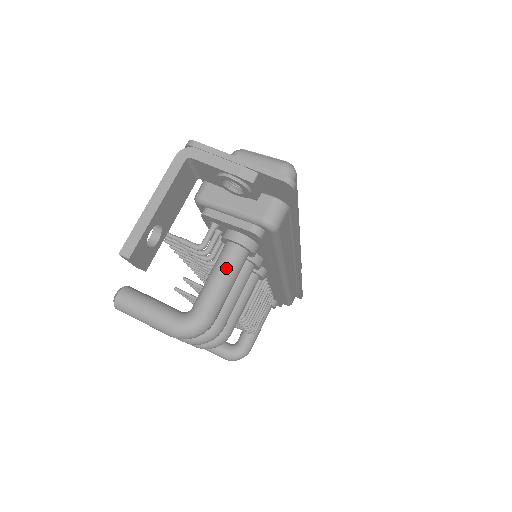
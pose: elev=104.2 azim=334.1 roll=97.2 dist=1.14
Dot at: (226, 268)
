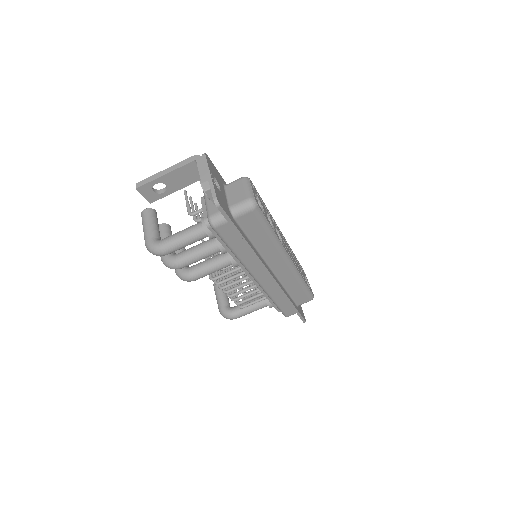
Dot at: (189, 232)
